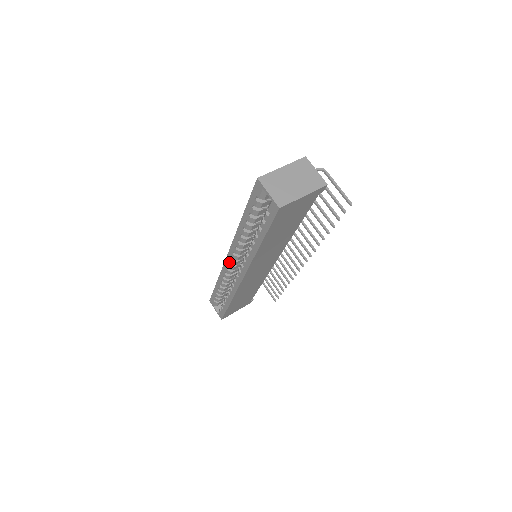
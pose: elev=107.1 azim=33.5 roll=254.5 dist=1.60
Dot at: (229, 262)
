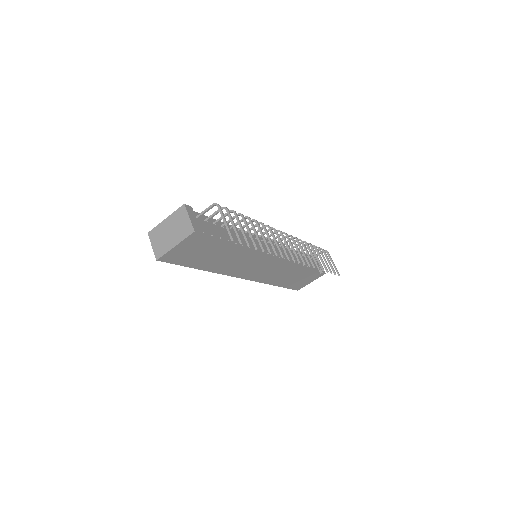
Dot at: occluded
